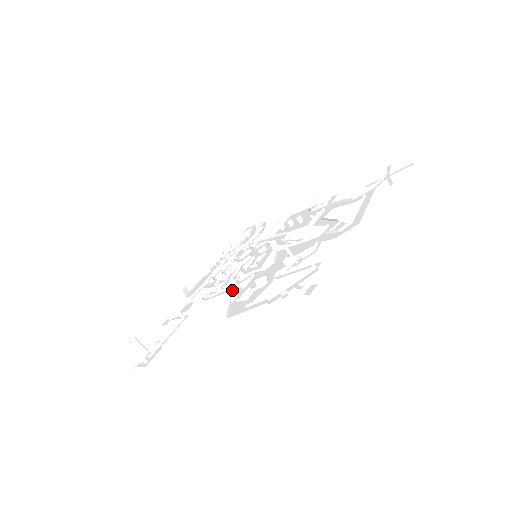
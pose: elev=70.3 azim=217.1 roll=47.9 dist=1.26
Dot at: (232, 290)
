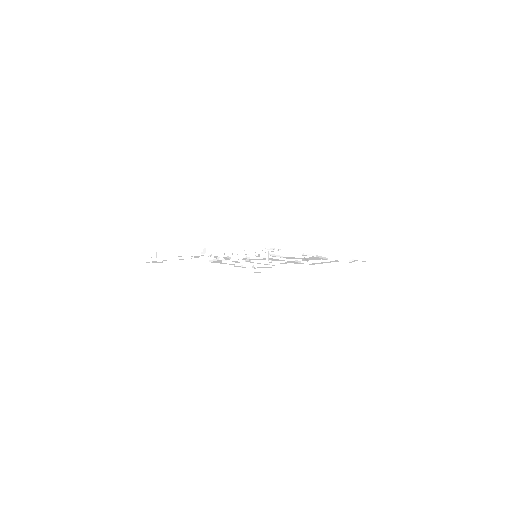
Dot at: (226, 258)
